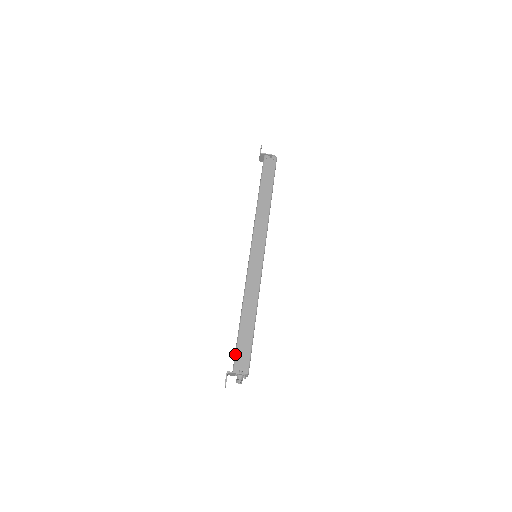
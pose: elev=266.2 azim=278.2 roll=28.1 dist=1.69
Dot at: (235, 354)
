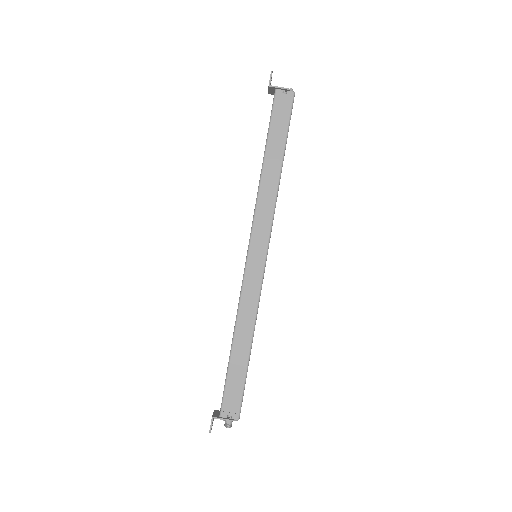
Dot at: (223, 395)
